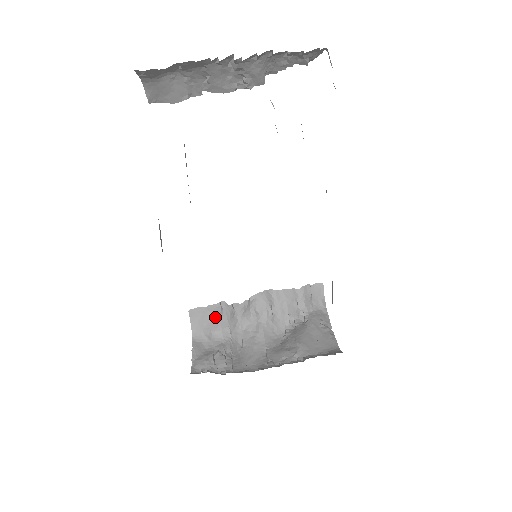
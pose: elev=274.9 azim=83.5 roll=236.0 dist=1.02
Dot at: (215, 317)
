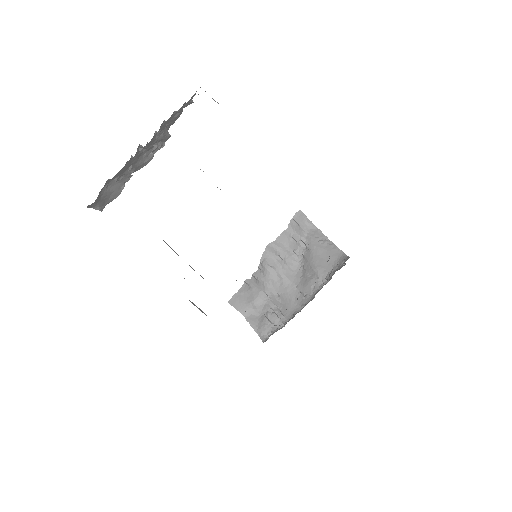
Dot at: (248, 293)
